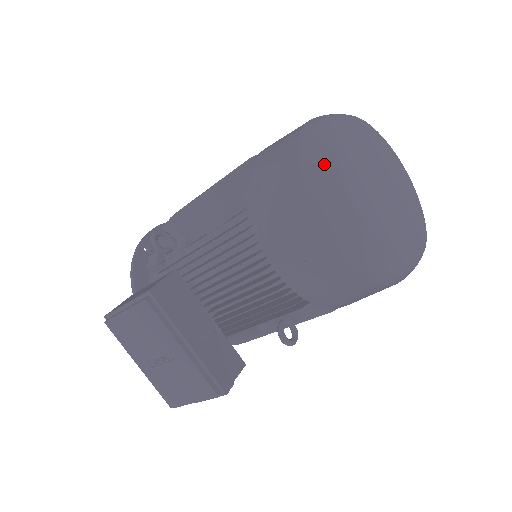
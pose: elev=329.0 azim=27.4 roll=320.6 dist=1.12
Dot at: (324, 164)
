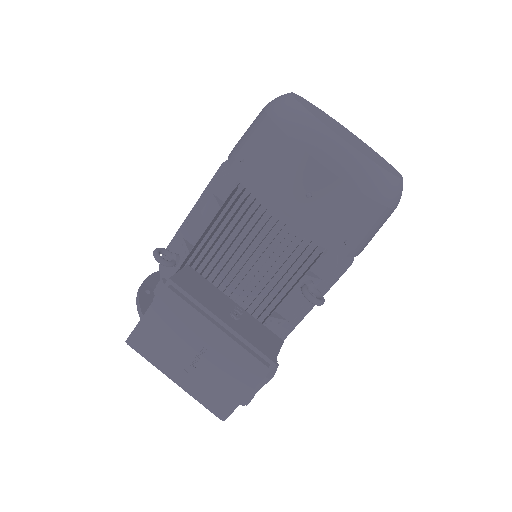
Dot at: (294, 112)
